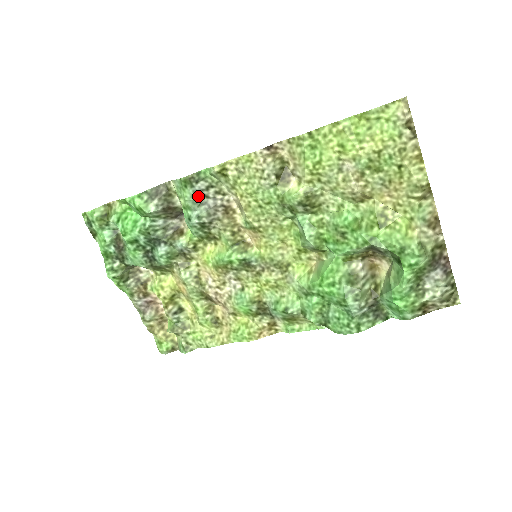
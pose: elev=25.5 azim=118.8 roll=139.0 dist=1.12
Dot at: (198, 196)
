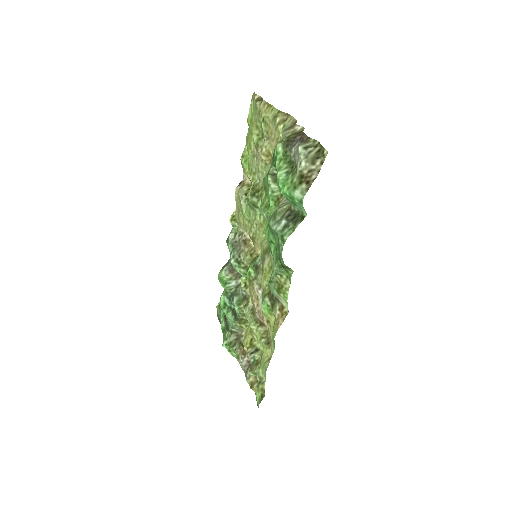
Dot at: (233, 245)
